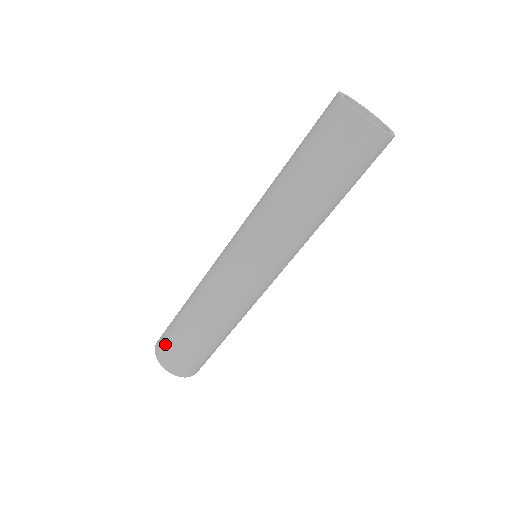
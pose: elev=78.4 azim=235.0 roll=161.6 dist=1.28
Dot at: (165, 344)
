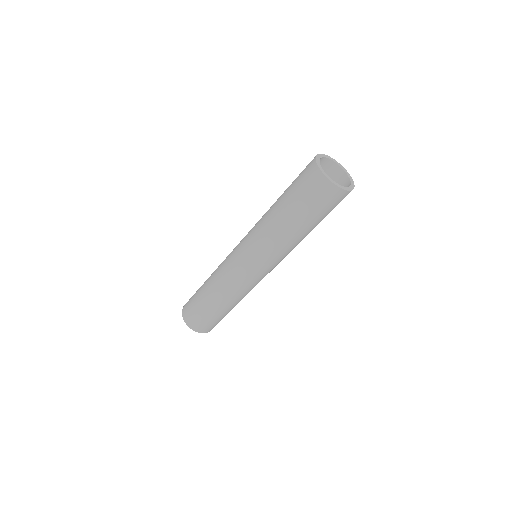
Dot at: (189, 308)
